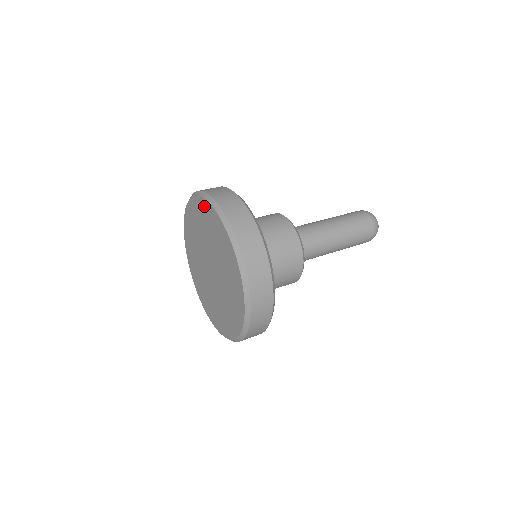
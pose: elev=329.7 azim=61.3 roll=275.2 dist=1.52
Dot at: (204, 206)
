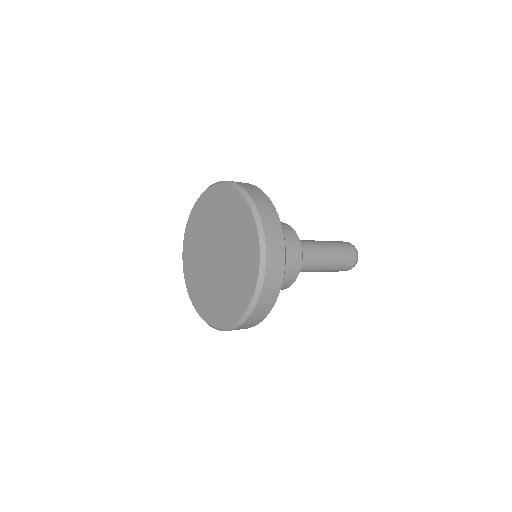
Dot at: (193, 216)
